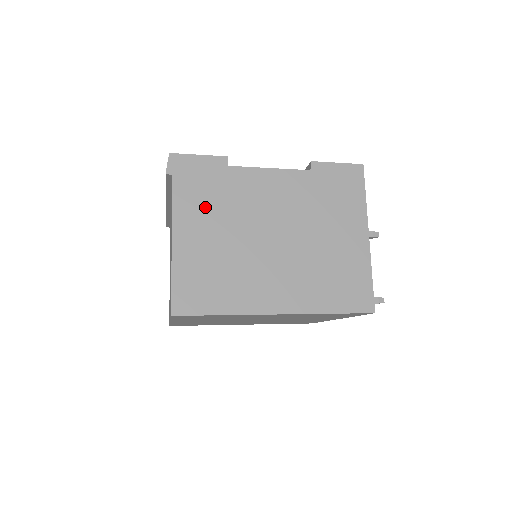
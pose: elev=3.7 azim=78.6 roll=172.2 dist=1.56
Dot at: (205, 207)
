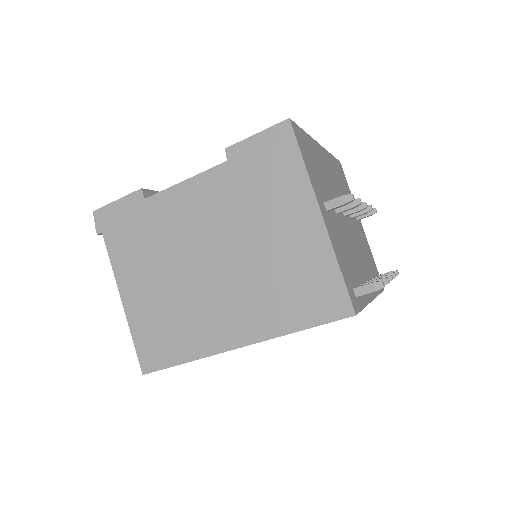
Dot at: (138, 254)
